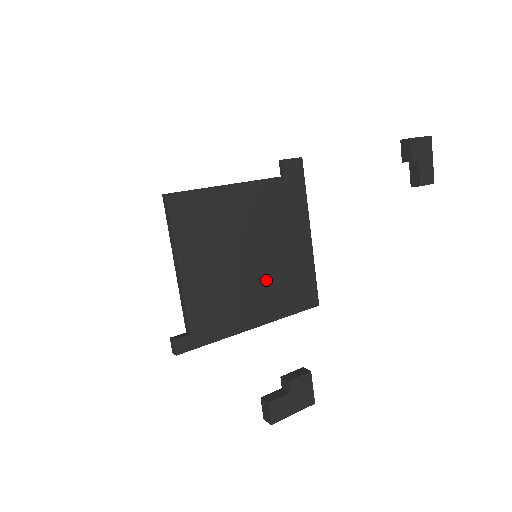
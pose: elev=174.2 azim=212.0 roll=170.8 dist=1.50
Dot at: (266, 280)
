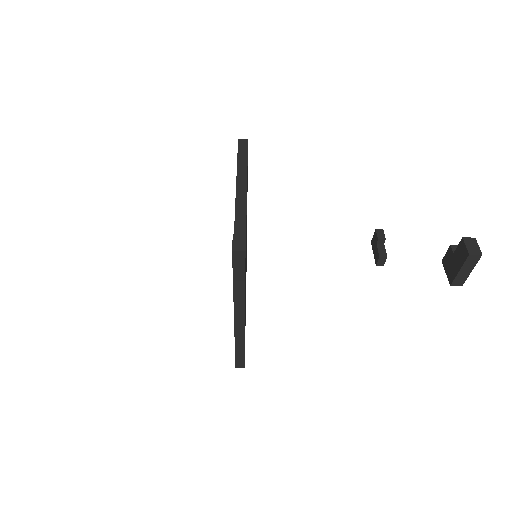
Dot at: occluded
